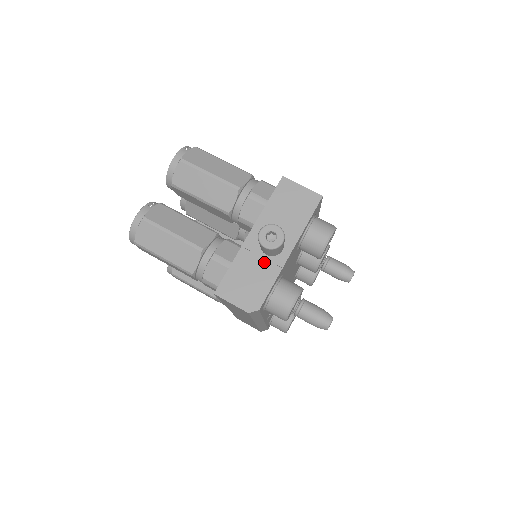
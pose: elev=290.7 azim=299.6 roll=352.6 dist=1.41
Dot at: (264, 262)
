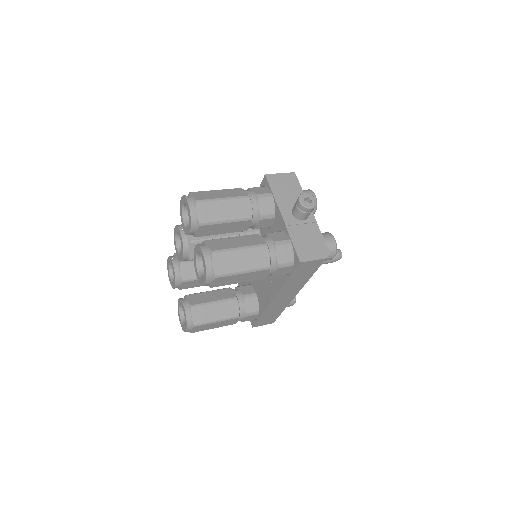
Dot at: (305, 226)
